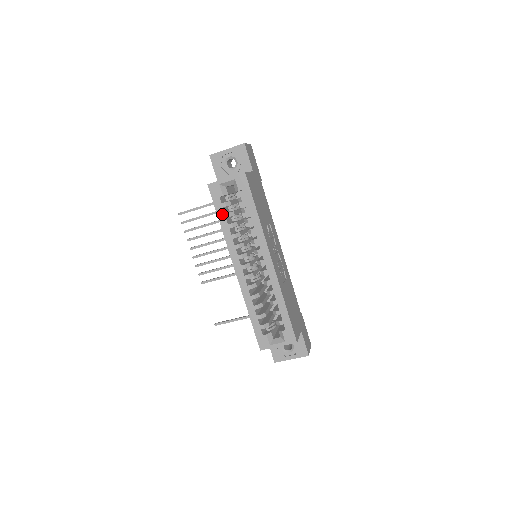
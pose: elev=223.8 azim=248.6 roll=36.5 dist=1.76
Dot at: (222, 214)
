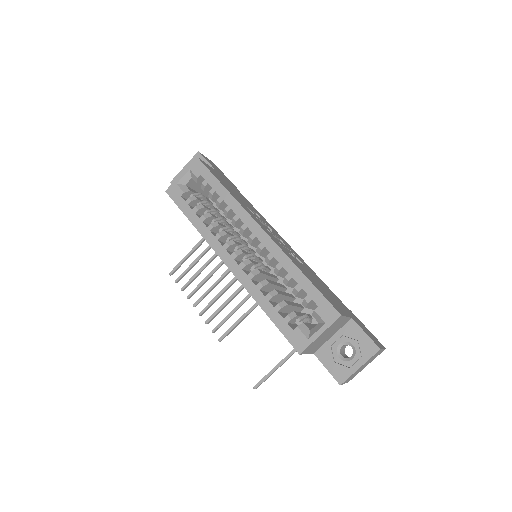
Dot at: (190, 211)
